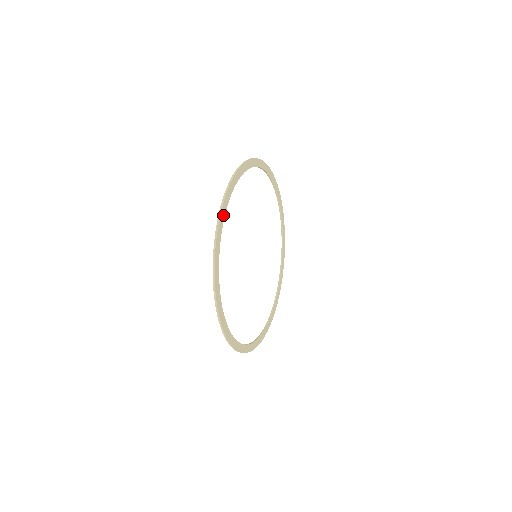
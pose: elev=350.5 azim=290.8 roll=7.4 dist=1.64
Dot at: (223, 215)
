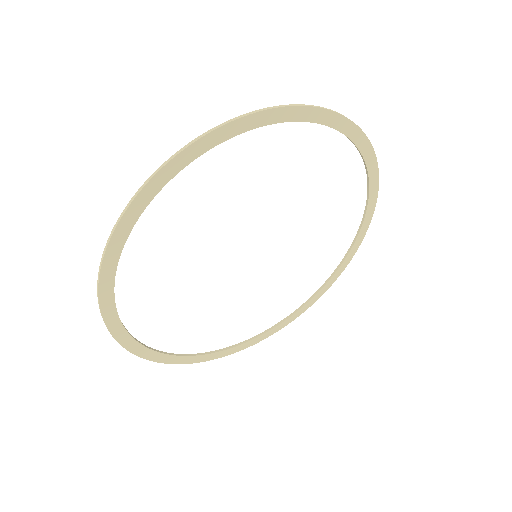
Dot at: (147, 352)
